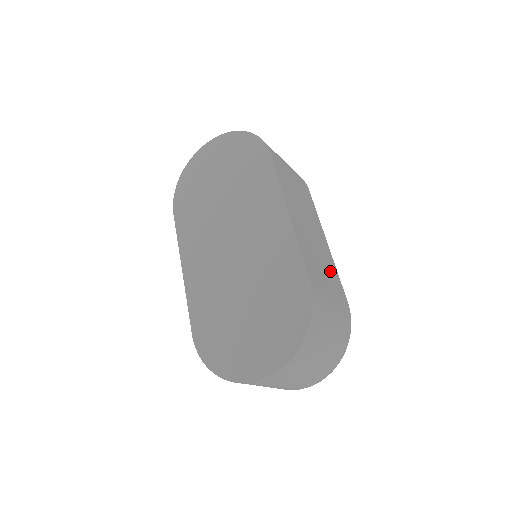
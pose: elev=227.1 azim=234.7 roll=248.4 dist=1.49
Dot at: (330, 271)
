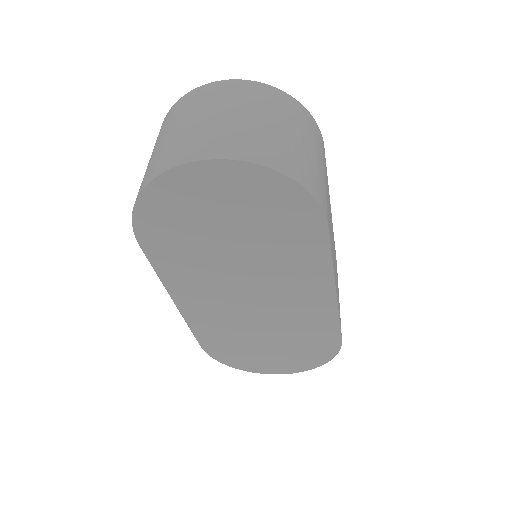
Dot at: occluded
